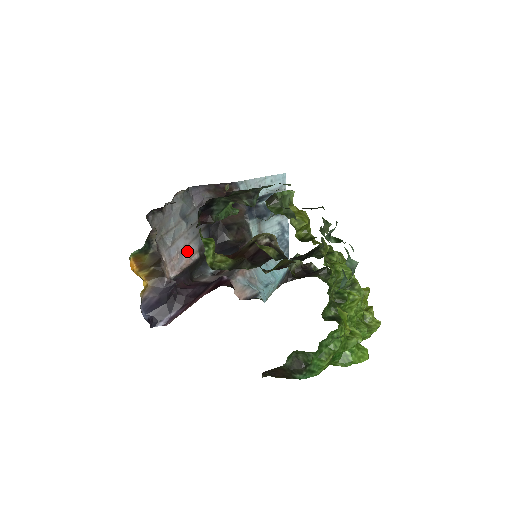
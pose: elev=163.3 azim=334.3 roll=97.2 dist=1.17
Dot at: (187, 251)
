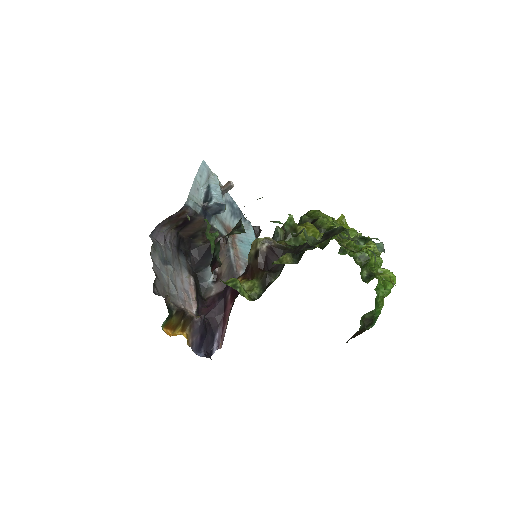
Dot at: (185, 283)
